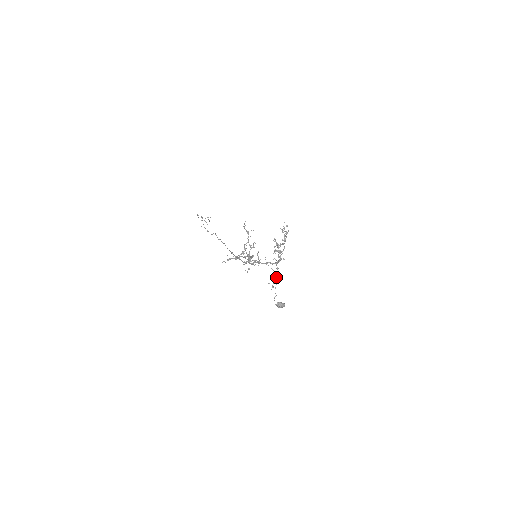
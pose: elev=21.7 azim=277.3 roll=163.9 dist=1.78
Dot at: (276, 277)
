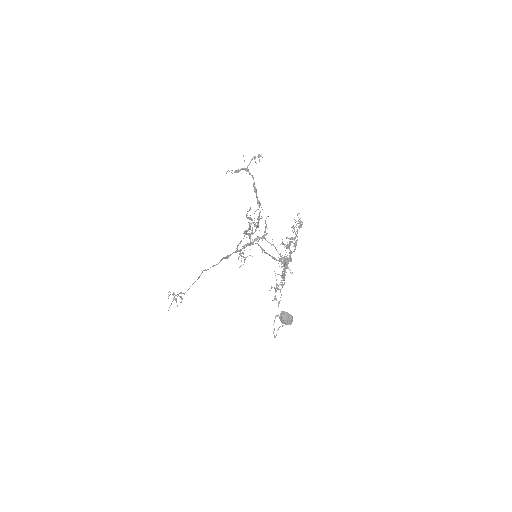
Dot at: (283, 276)
